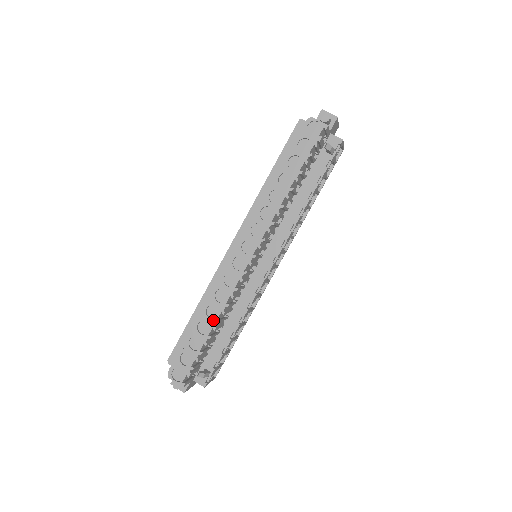
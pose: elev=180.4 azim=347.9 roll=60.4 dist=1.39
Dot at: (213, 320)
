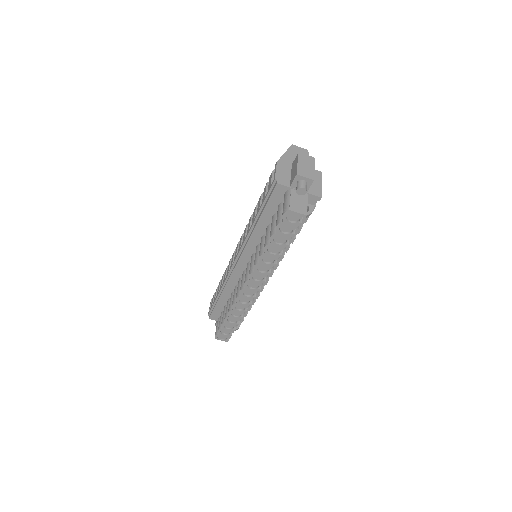
Dot at: (238, 318)
